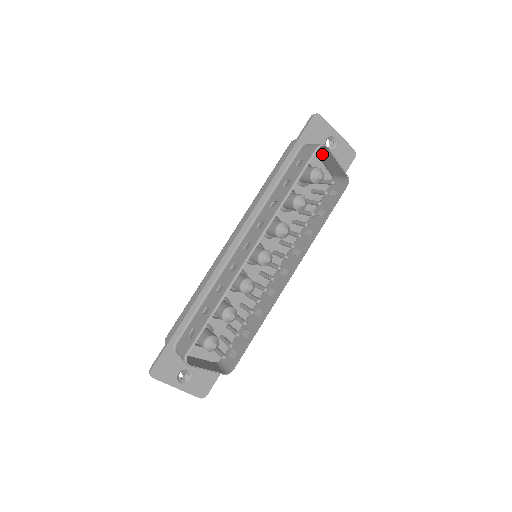
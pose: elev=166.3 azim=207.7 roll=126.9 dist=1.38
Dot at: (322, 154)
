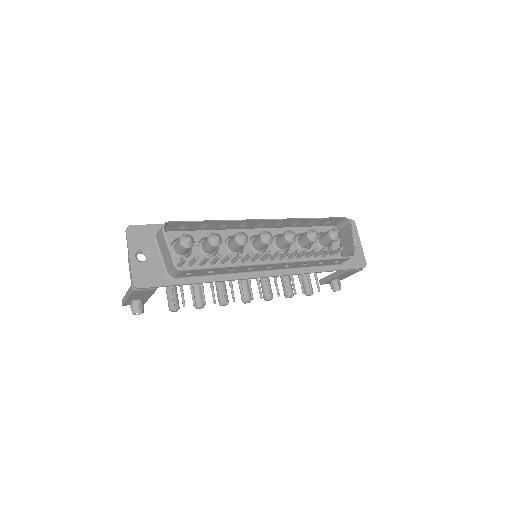
Dot at: (344, 234)
